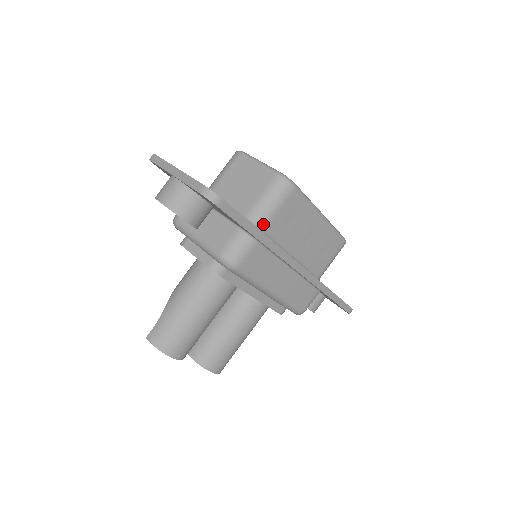
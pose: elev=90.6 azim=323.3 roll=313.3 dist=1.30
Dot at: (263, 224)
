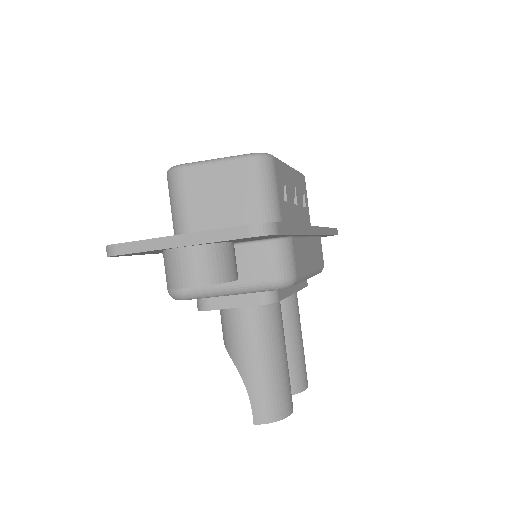
Dot at: (278, 217)
